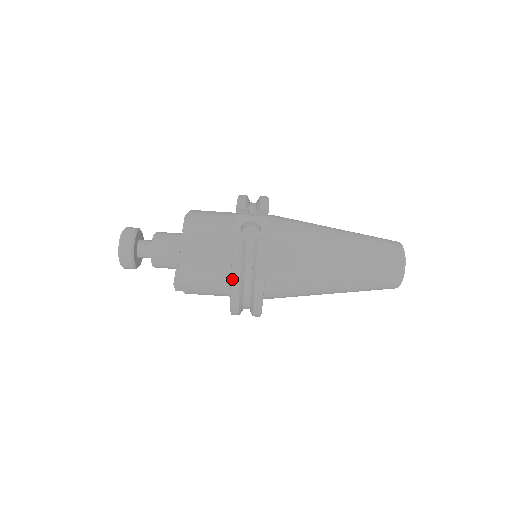
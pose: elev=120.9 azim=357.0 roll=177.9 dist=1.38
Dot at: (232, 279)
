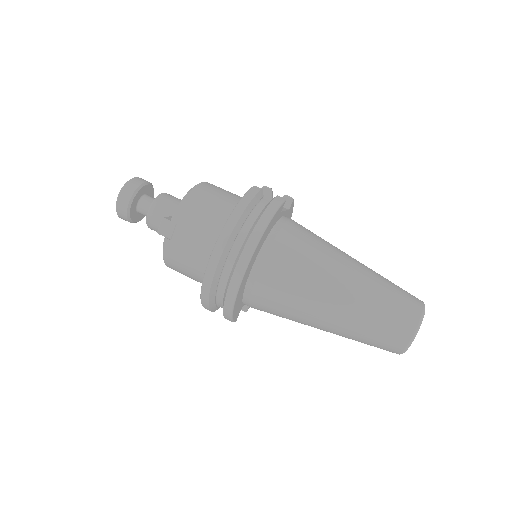
Dot at: (234, 211)
